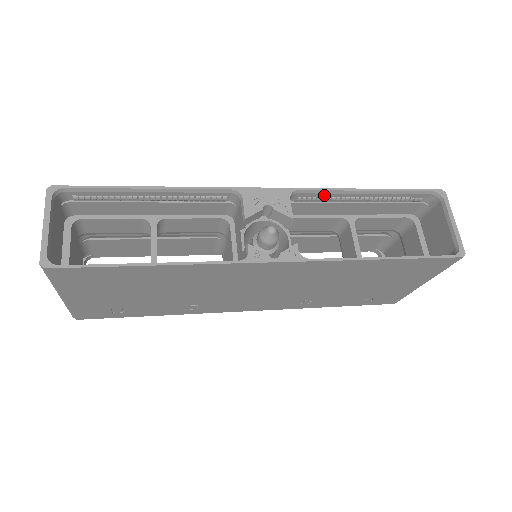
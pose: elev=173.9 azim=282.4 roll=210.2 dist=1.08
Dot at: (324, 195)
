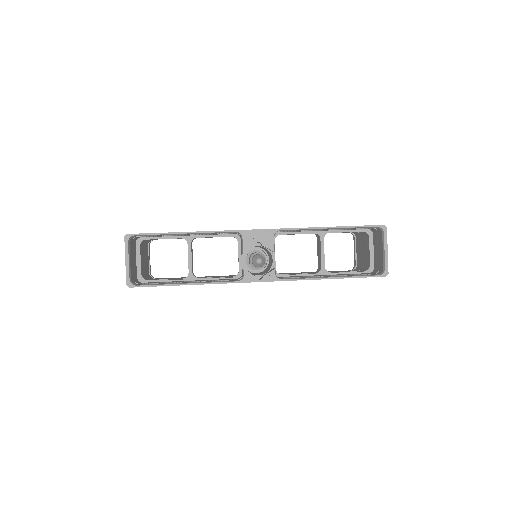
Dot at: (299, 230)
